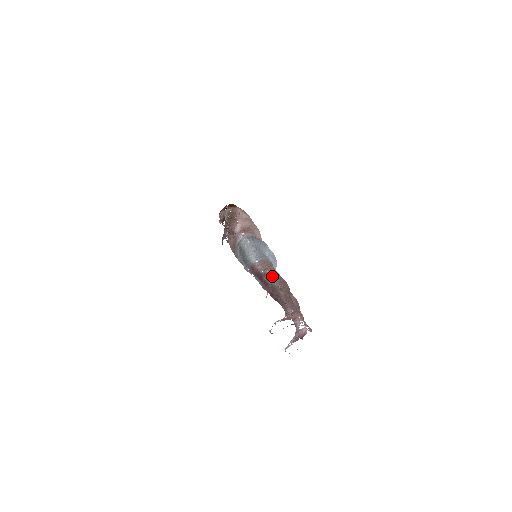
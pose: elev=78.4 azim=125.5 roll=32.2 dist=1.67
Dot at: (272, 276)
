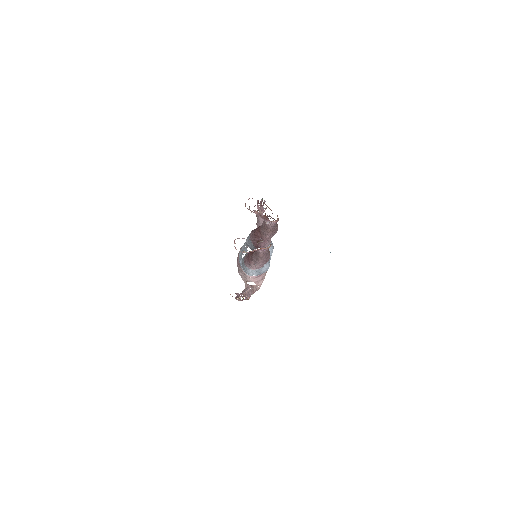
Dot at: occluded
